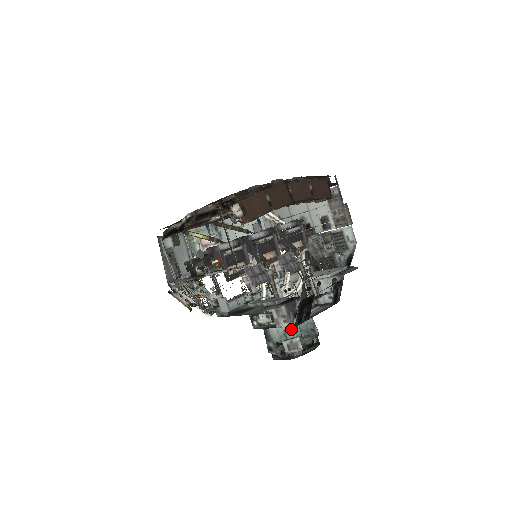
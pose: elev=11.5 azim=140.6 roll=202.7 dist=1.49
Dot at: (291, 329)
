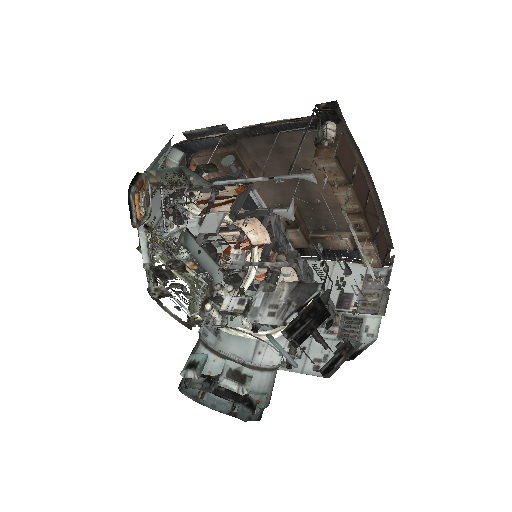
Dot at: occluded
